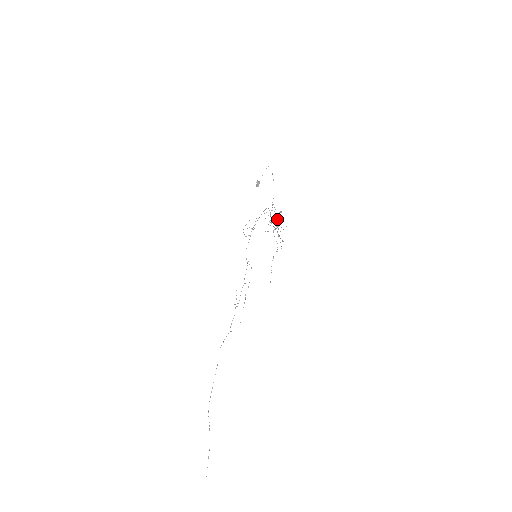
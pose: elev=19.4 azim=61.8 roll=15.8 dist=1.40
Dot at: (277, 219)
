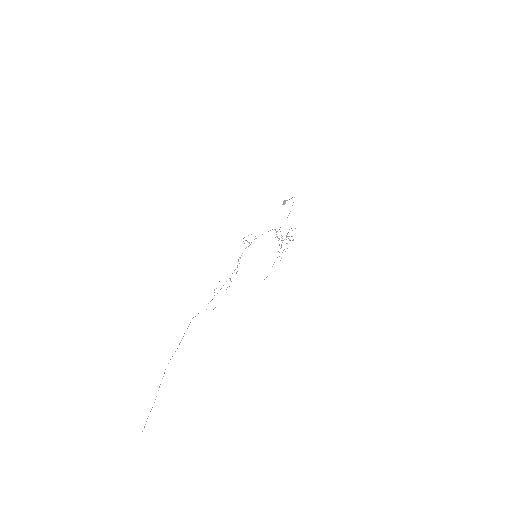
Dot at: occluded
